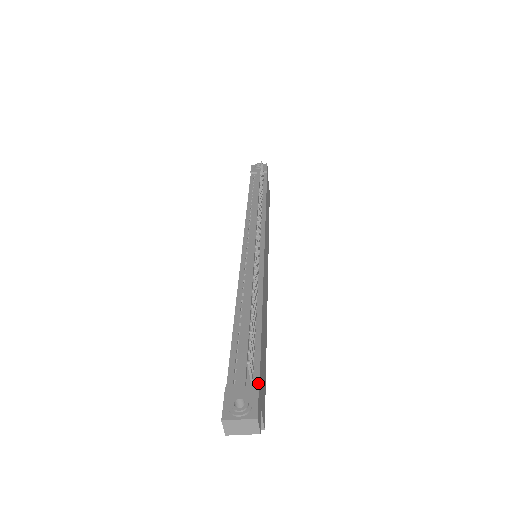
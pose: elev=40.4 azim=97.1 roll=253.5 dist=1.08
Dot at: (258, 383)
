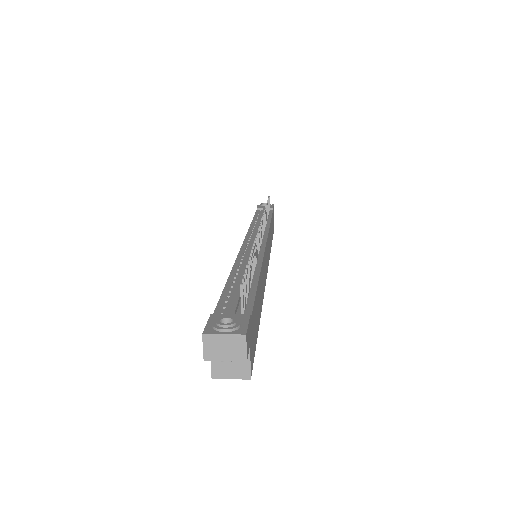
Dot at: (249, 316)
